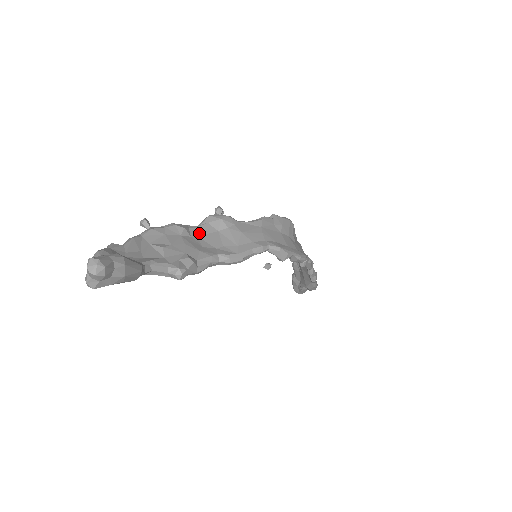
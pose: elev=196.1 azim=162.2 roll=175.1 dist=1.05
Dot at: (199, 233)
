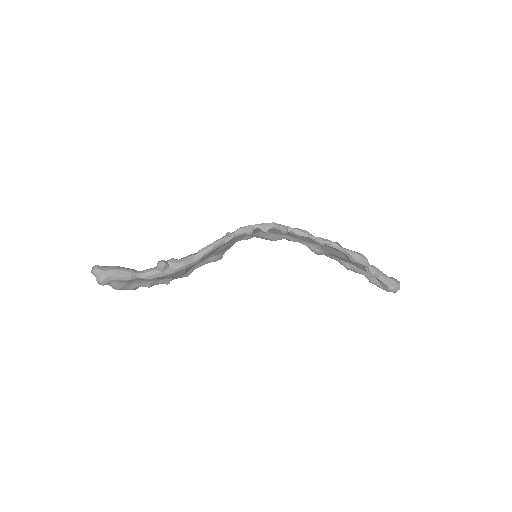
Dot at: occluded
